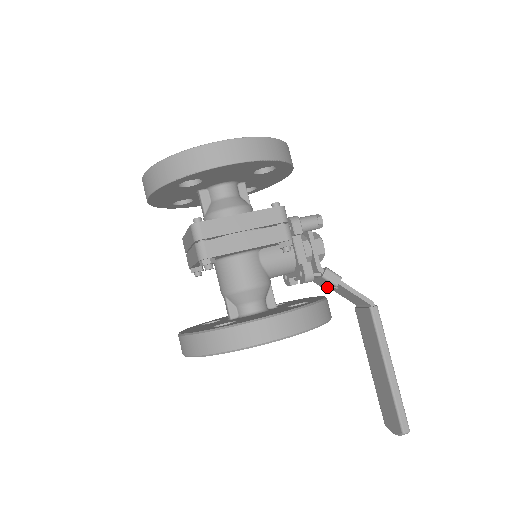
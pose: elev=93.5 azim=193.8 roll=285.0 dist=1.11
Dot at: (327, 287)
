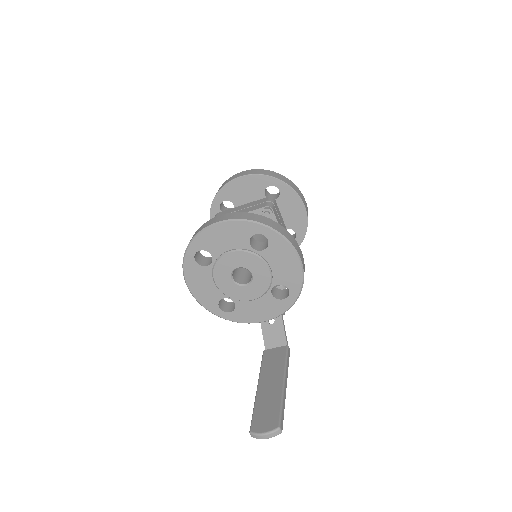
Dot at: occluded
